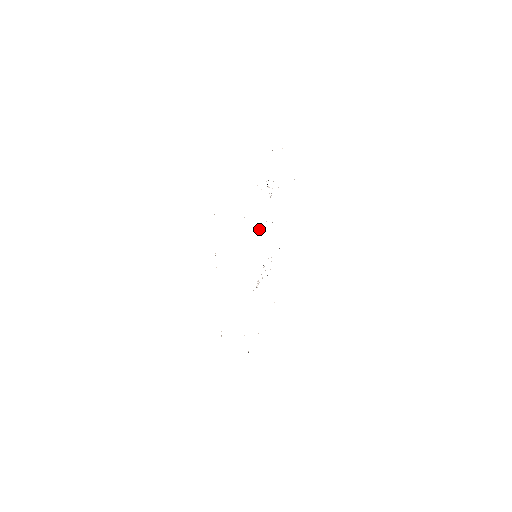
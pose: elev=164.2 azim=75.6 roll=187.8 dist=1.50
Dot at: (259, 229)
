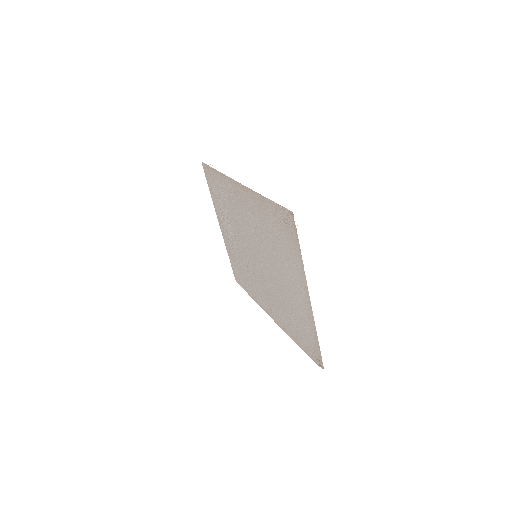
Dot at: occluded
